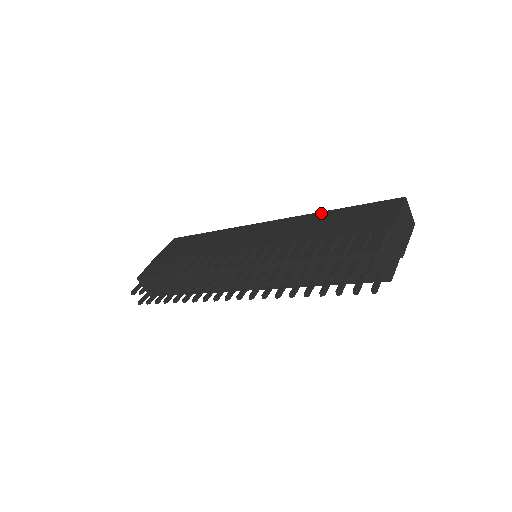
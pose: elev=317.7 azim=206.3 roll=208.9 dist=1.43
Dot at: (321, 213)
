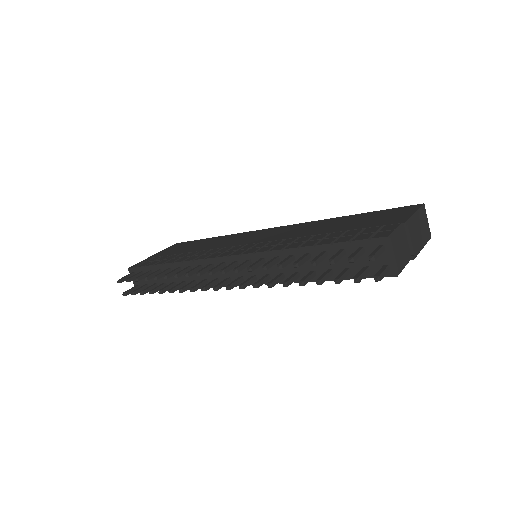
Dot at: (332, 218)
